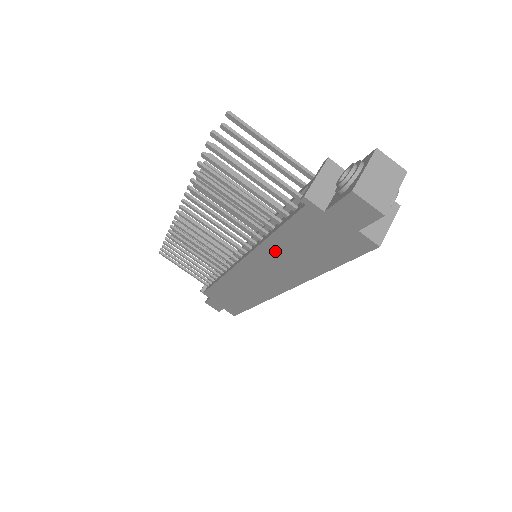
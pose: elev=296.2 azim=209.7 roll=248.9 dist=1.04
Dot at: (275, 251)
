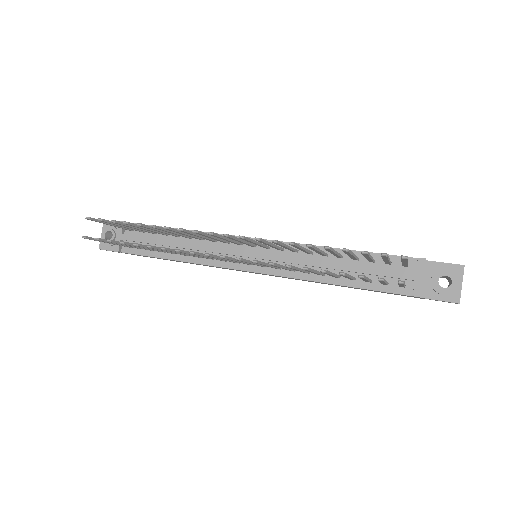
Dot at: occluded
